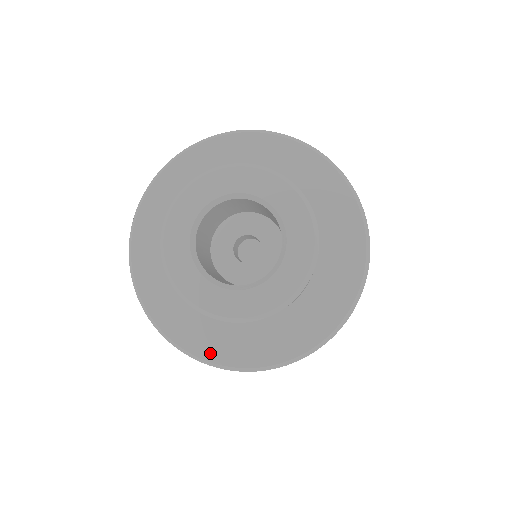
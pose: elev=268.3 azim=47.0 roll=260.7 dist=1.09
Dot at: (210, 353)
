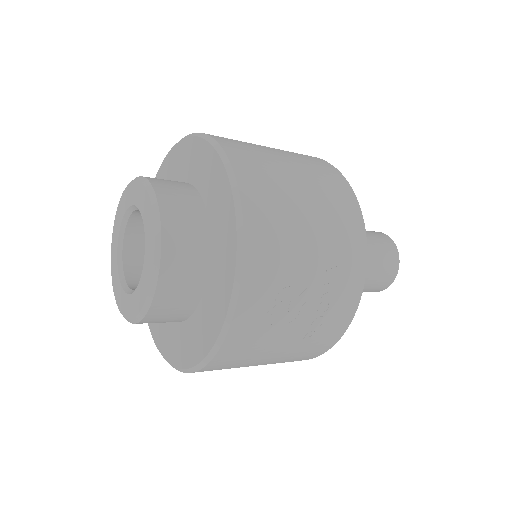
Dot at: (178, 360)
